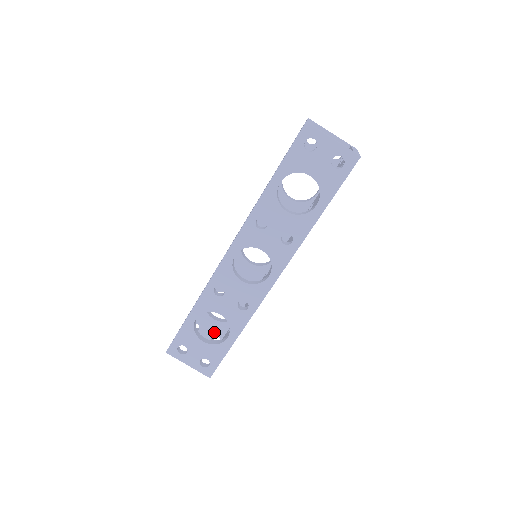
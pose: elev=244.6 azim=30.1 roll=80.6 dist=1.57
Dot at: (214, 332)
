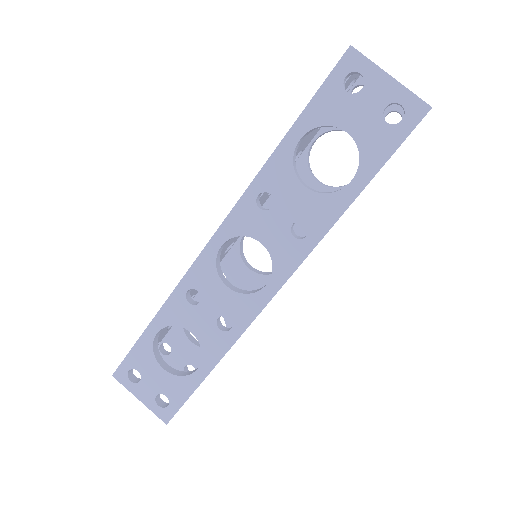
Dot at: (190, 360)
